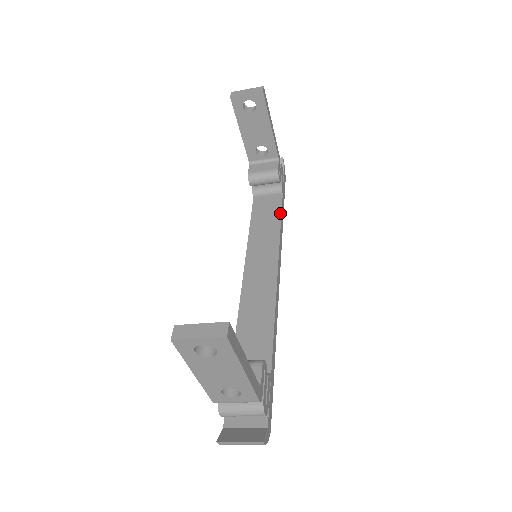
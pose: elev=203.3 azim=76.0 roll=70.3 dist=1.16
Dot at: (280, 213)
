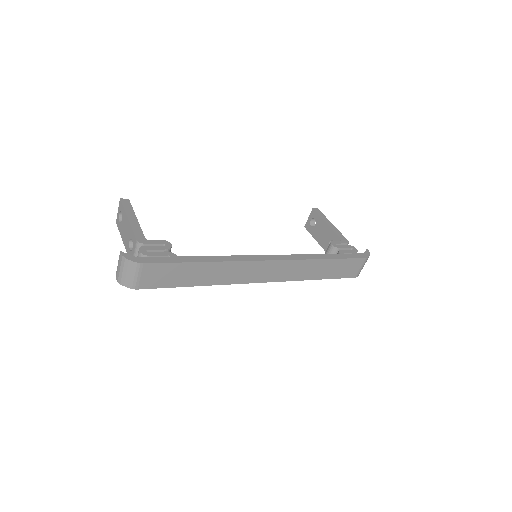
Dot at: (320, 255)
